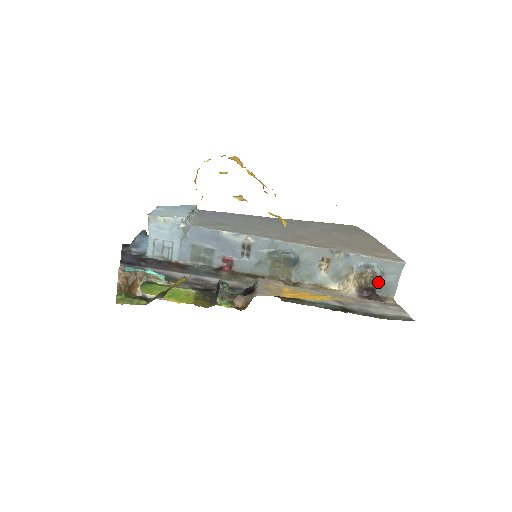
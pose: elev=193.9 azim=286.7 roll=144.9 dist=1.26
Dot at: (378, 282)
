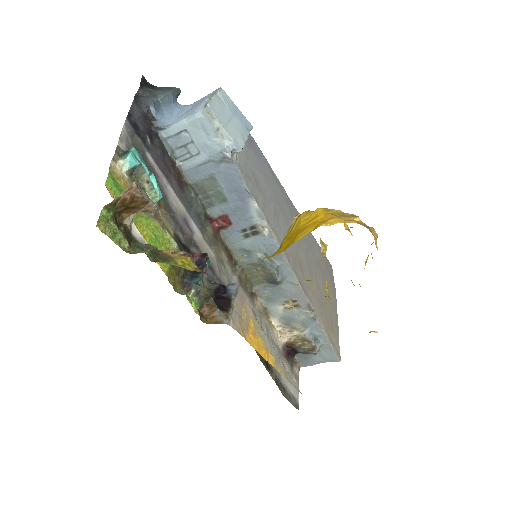
Dot at: (307, 353)
